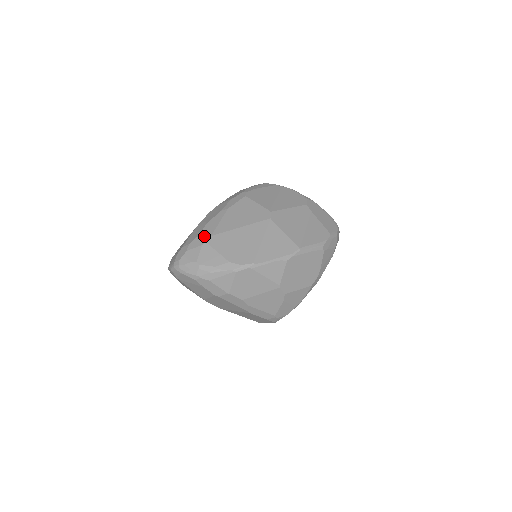
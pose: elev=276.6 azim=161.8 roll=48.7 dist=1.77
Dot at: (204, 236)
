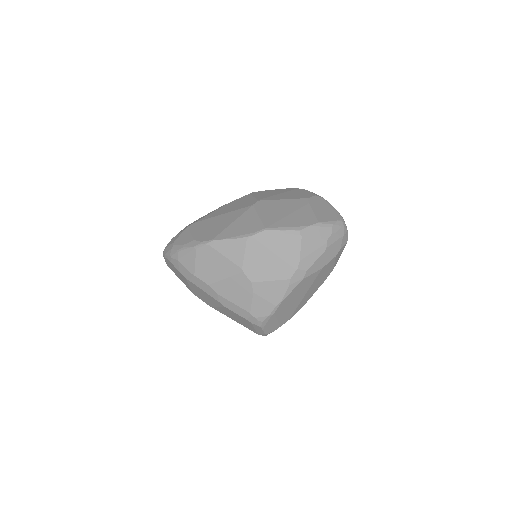
Dot at: (191, 223)
